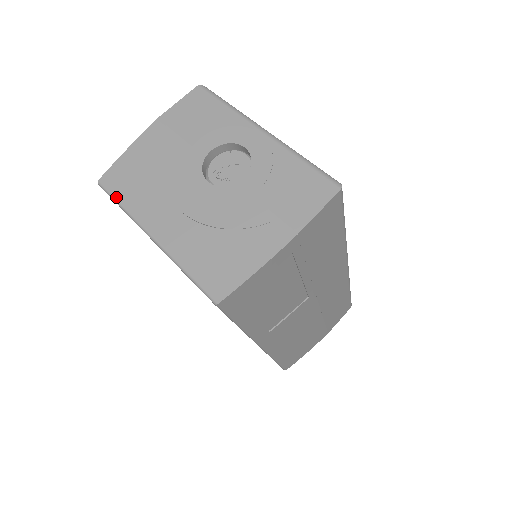
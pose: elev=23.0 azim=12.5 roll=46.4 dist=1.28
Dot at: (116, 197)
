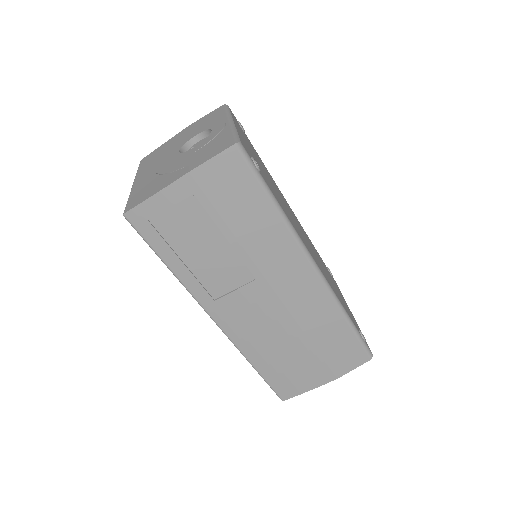
Dot at: (139, 166)
